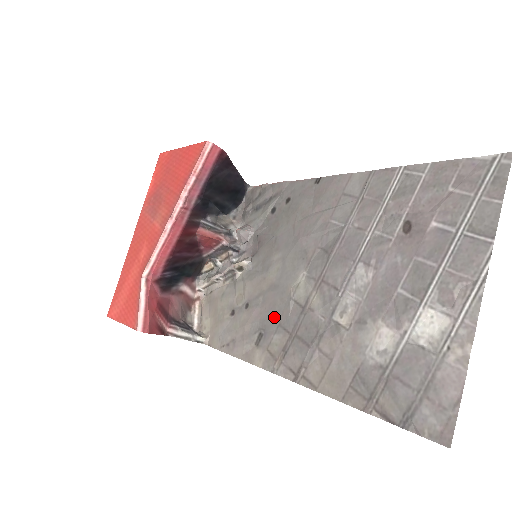
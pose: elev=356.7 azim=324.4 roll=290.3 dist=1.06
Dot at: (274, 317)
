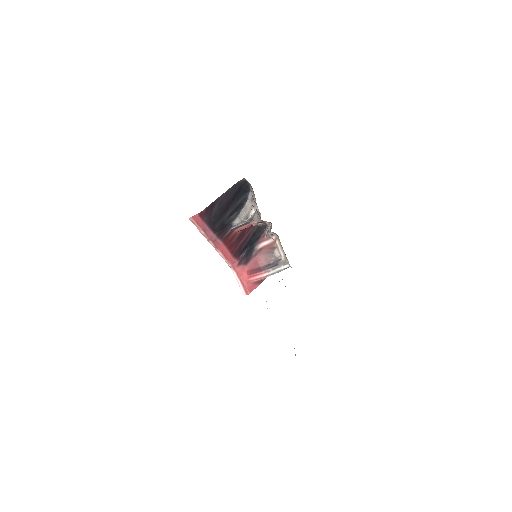
Dot at: occluded
